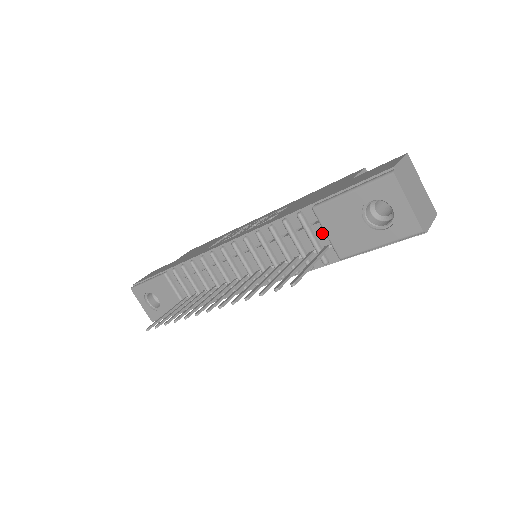
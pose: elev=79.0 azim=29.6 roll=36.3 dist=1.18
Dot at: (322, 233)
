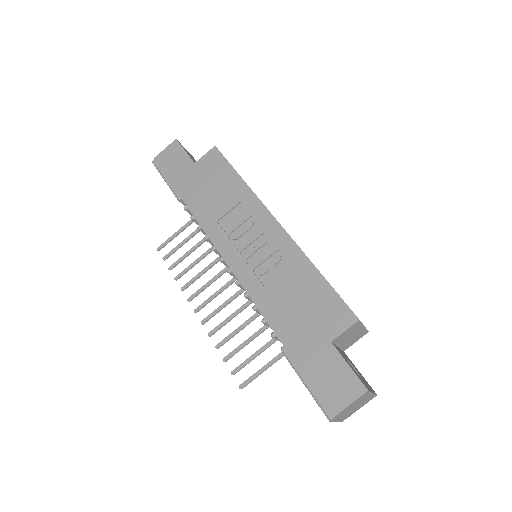
Dot at: occluded
